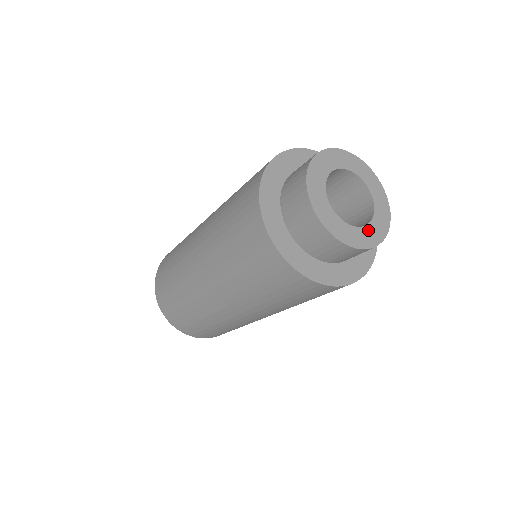
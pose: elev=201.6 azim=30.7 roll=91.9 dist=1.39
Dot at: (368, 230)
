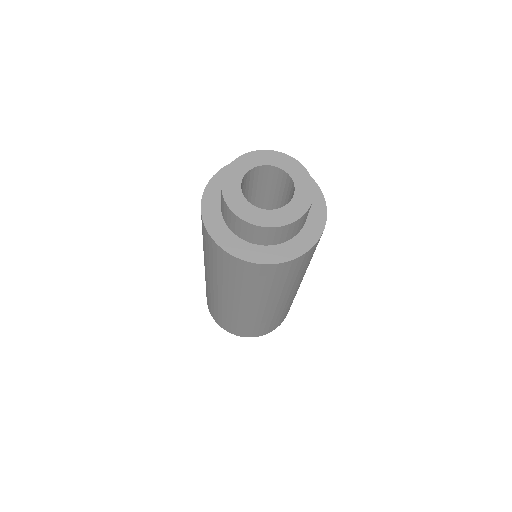
Dot at: (292, 206)
